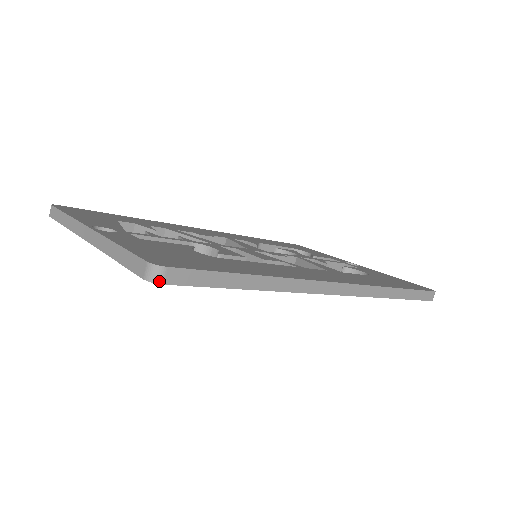
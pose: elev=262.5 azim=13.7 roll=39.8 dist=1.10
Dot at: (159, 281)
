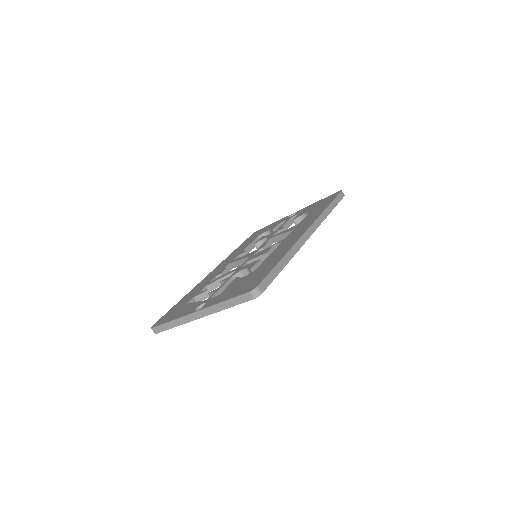
Dot at: (260, 294)
